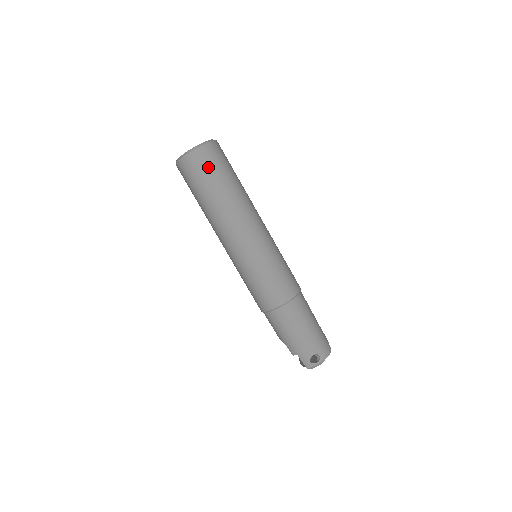
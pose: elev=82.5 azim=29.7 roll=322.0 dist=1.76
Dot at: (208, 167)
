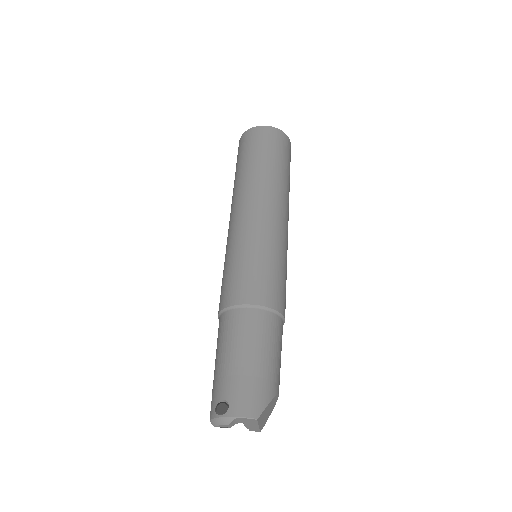
Dot at: (250, 144)
